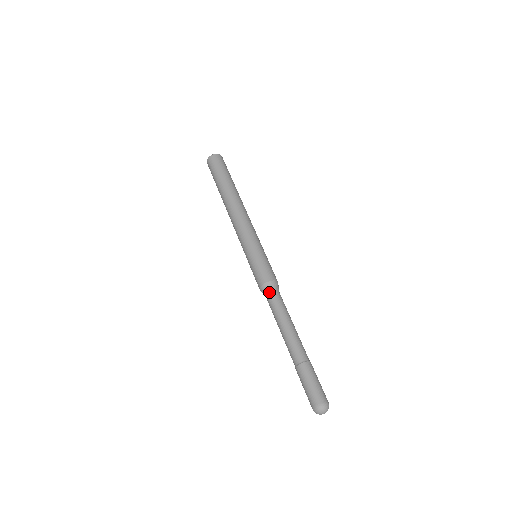
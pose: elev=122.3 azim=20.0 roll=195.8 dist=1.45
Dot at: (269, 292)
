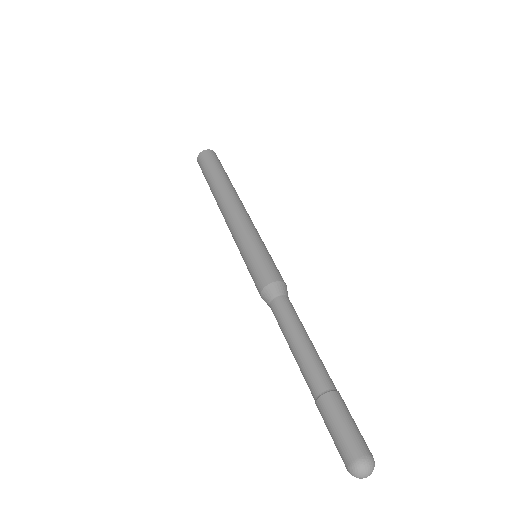
Dot at: (278, 294)
